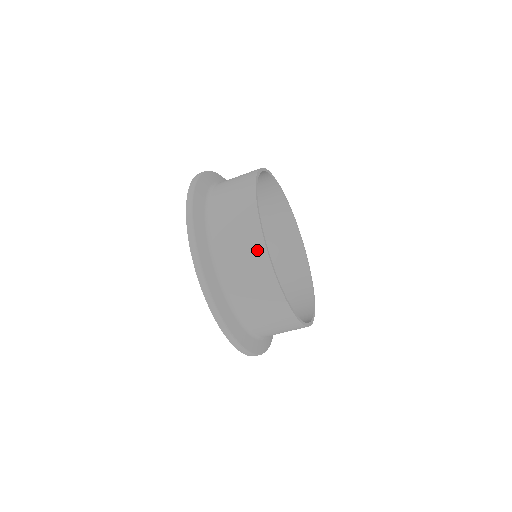
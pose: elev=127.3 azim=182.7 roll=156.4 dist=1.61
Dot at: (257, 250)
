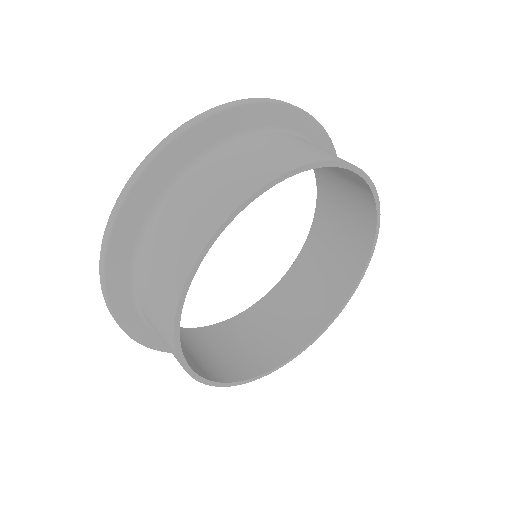
Dot at: (194, 241)
